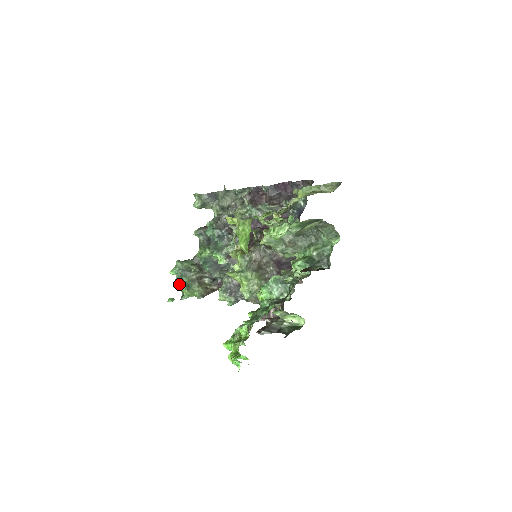
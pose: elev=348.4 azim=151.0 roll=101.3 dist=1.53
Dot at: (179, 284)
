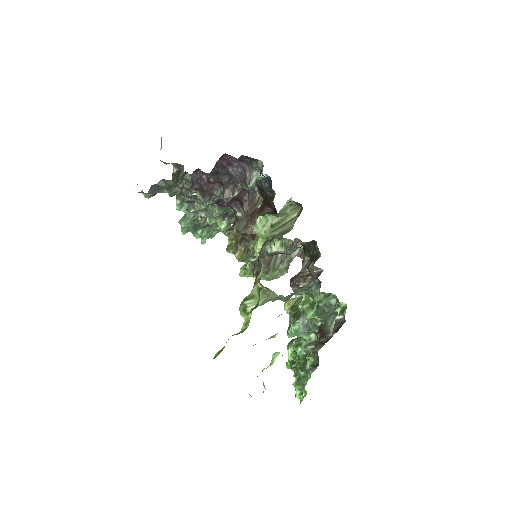
Dot at: (199, 236)
